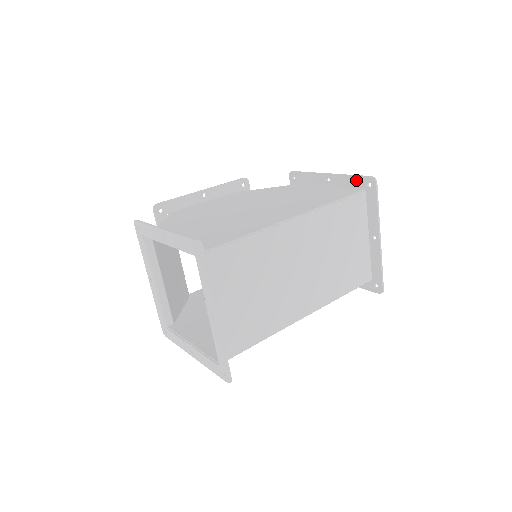
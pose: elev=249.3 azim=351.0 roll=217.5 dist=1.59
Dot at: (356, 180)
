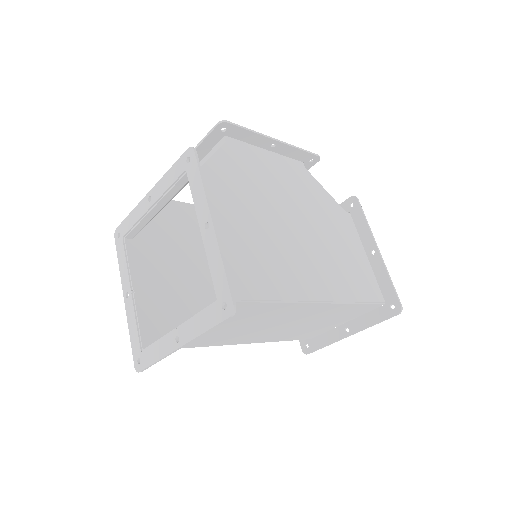
Dot at: (389, 289)
